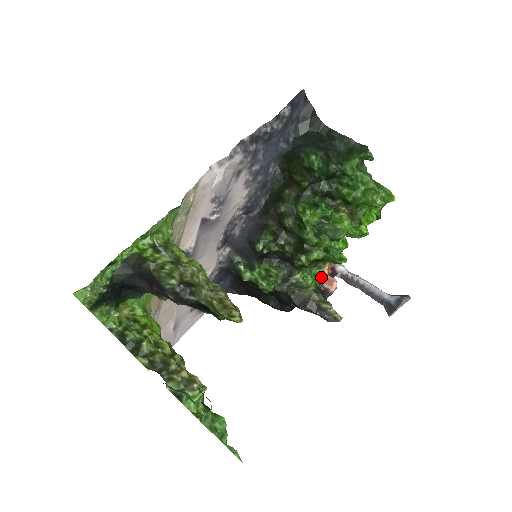
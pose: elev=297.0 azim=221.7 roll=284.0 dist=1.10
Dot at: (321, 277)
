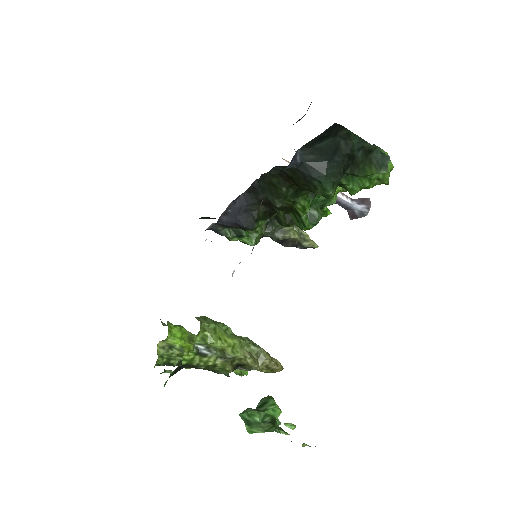
Dot at: occluded
